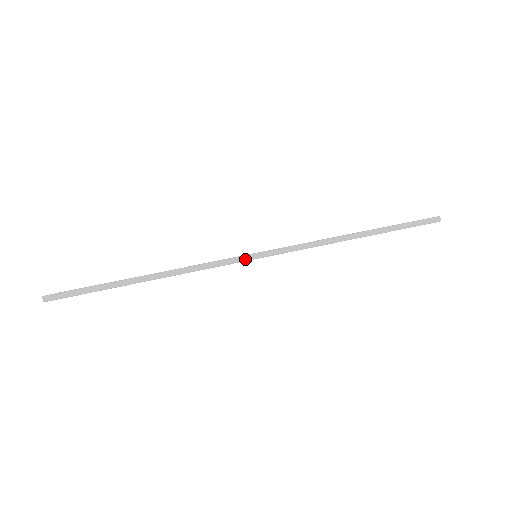
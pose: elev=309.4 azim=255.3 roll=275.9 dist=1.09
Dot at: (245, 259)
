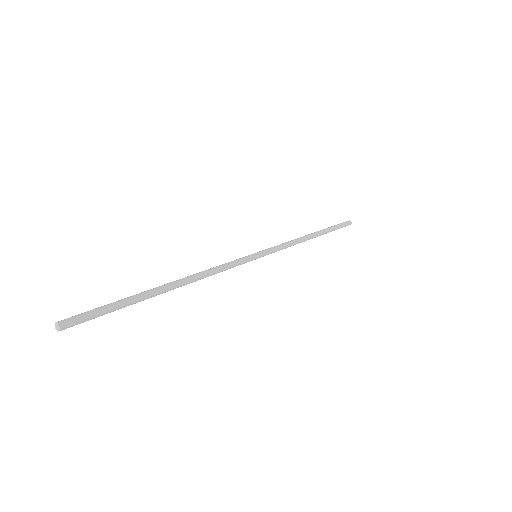
Dot at: (251, 260)
